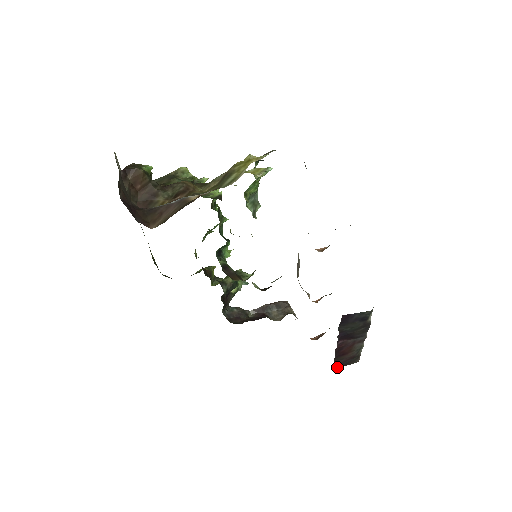
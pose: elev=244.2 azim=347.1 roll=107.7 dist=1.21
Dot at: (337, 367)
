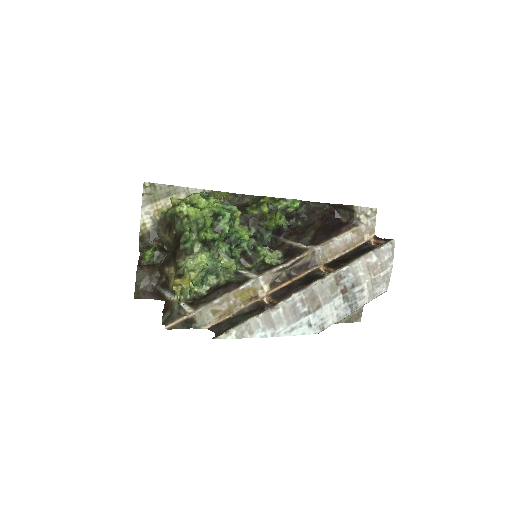
Dot at: occluded
